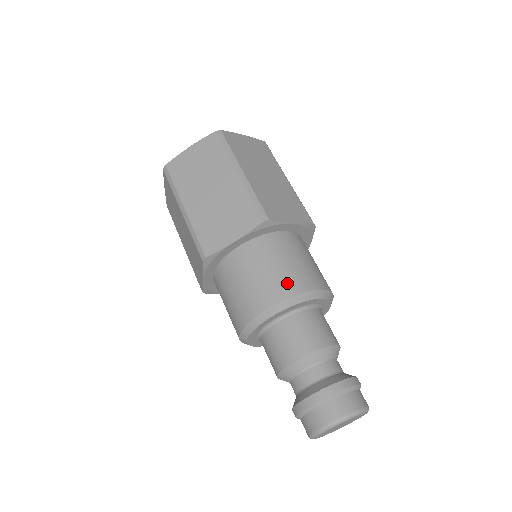
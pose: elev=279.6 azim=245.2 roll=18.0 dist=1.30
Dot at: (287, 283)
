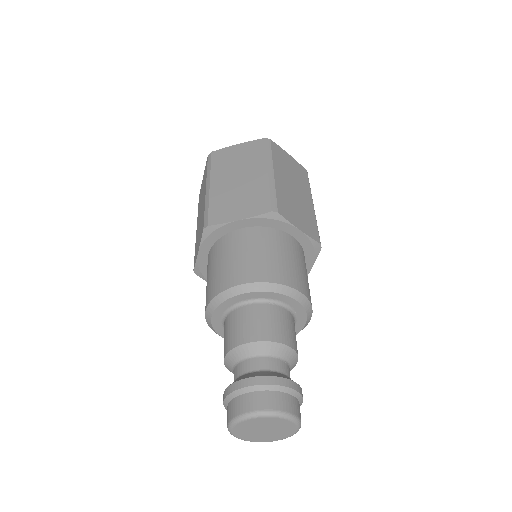
Dot at: (270, 270)
